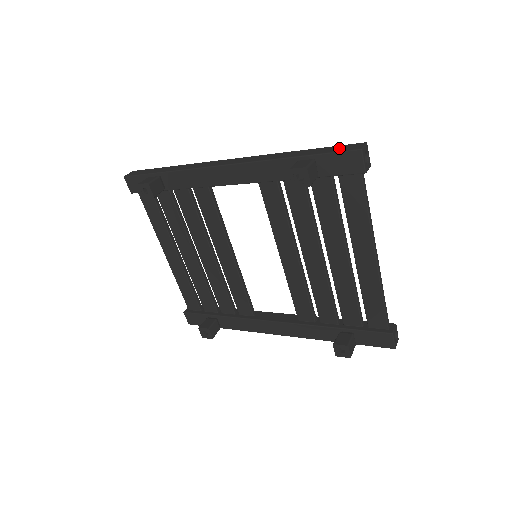
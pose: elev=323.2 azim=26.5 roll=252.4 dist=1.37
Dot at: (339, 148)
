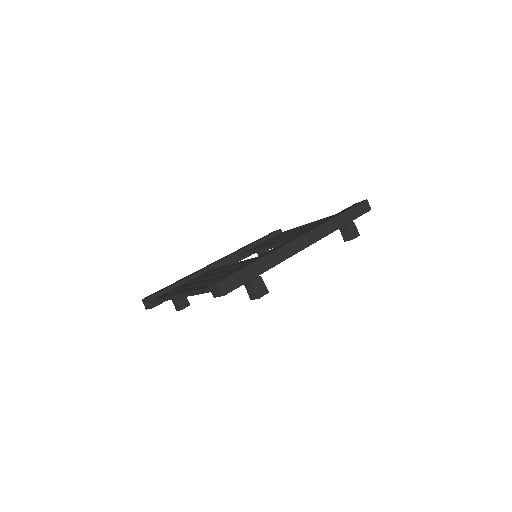
Dot at: (361, 210)
